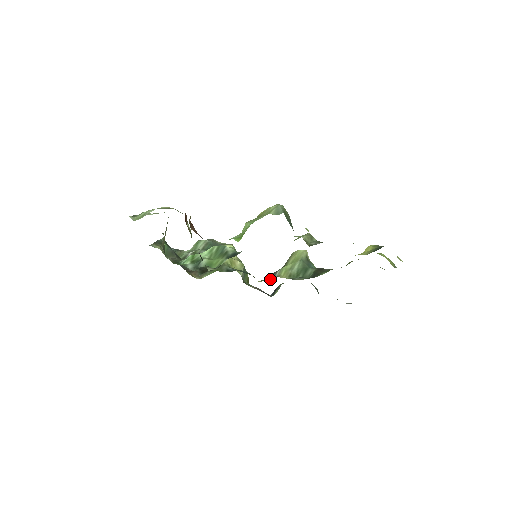
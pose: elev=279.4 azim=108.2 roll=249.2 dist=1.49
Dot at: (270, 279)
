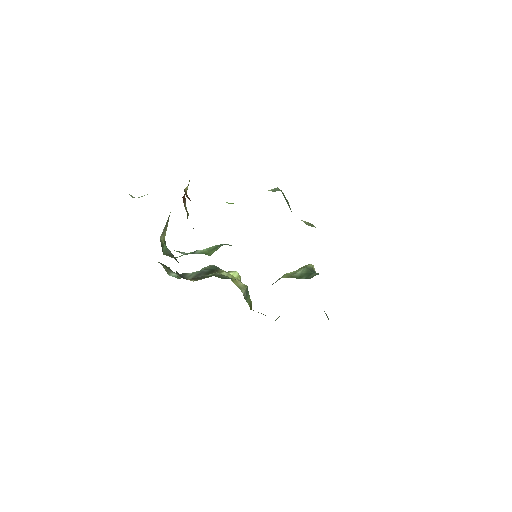
Dot at: occluded
